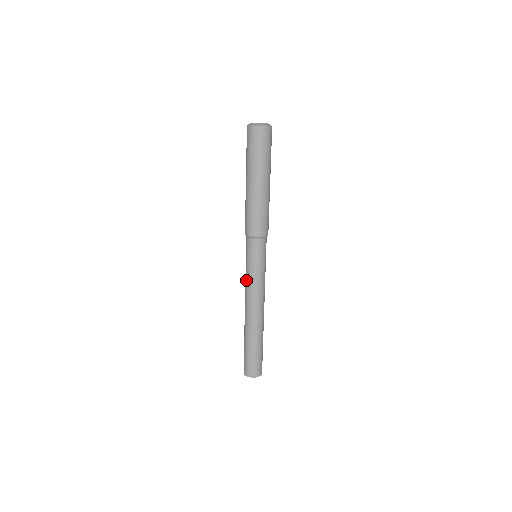
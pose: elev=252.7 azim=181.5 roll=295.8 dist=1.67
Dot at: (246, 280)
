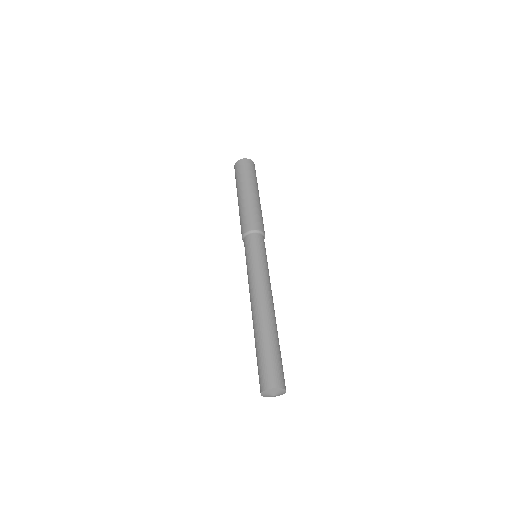
Dot at: (248, 276)
